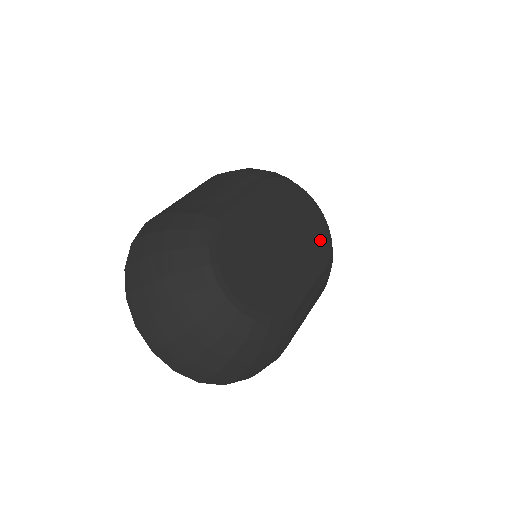
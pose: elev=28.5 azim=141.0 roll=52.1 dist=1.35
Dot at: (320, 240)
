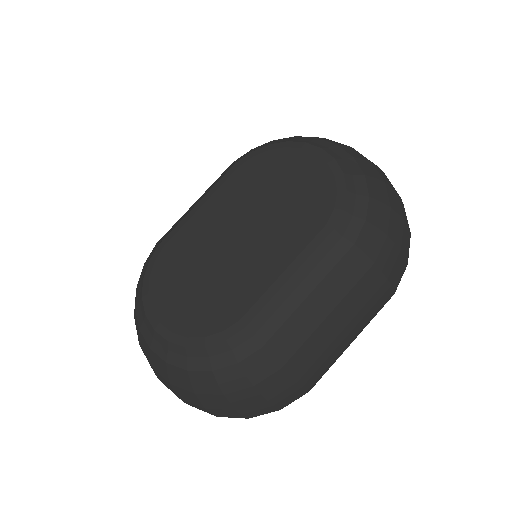
Dot at: (318, 202)
